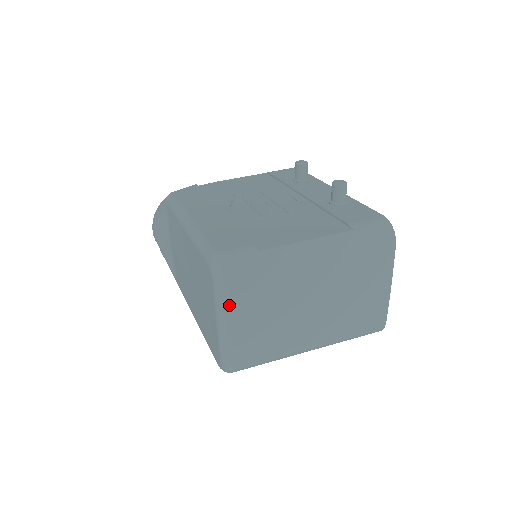
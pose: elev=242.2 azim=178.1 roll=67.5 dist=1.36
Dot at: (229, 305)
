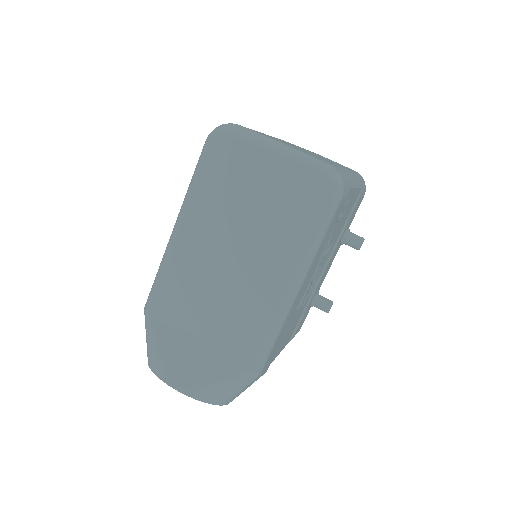
Dot at: (256, 133)
